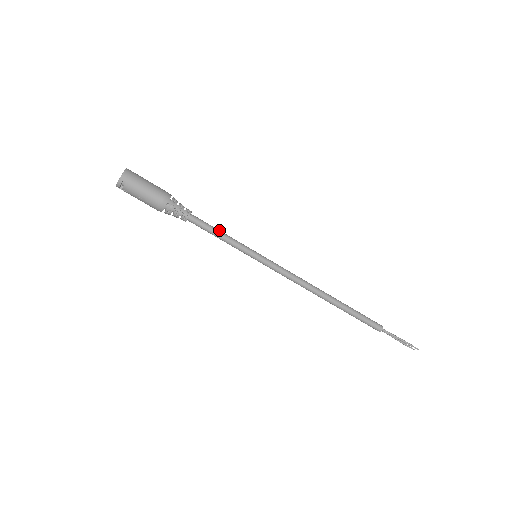
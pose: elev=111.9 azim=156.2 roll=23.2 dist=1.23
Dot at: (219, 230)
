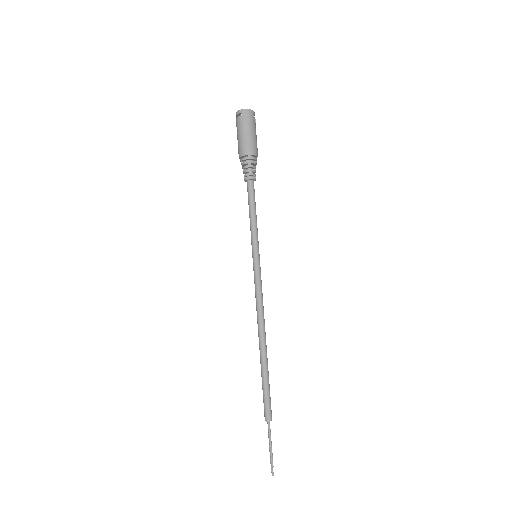
Dot at: occluded
